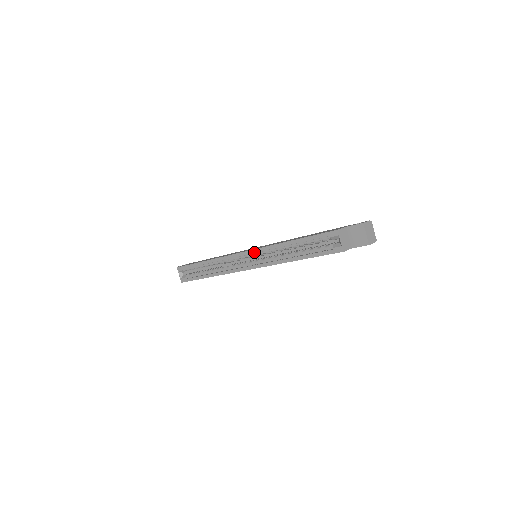
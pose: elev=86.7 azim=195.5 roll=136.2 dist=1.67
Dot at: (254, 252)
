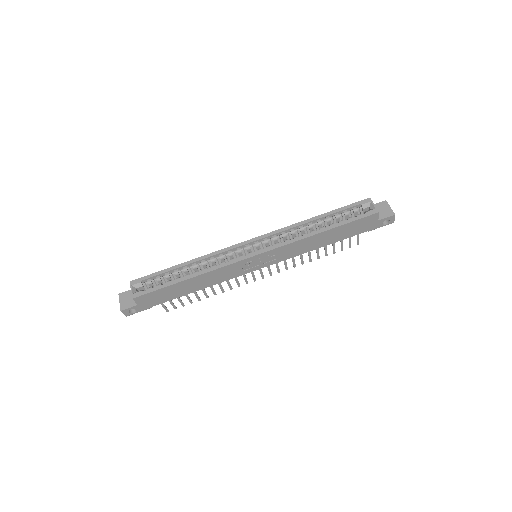
Dot at: (267, 236)
